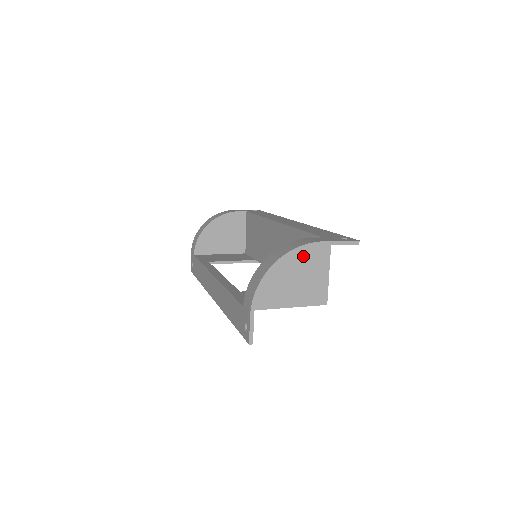
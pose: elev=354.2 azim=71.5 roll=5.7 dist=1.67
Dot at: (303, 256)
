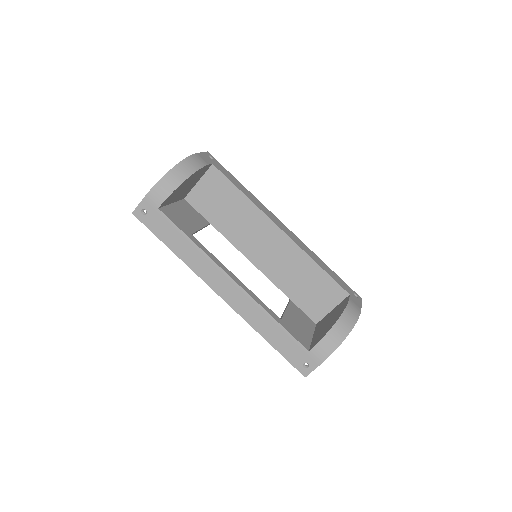
Dot at: occluded
